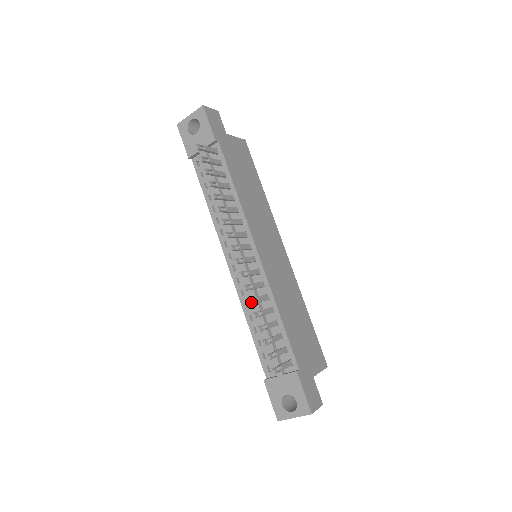
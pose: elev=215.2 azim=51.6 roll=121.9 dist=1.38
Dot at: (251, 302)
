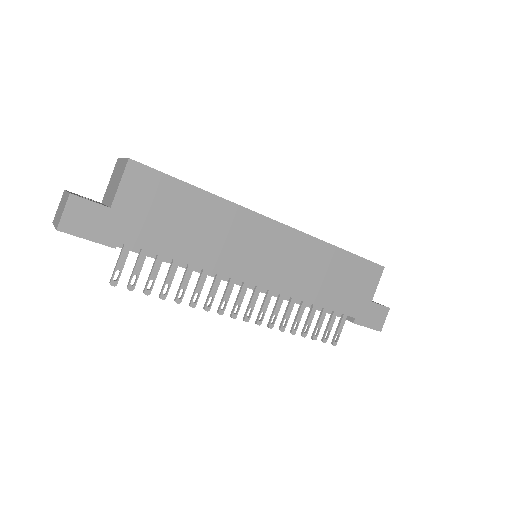
Dot at: (282, 331)
